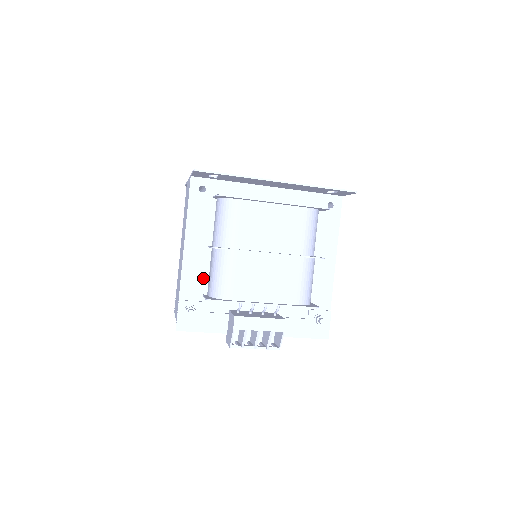
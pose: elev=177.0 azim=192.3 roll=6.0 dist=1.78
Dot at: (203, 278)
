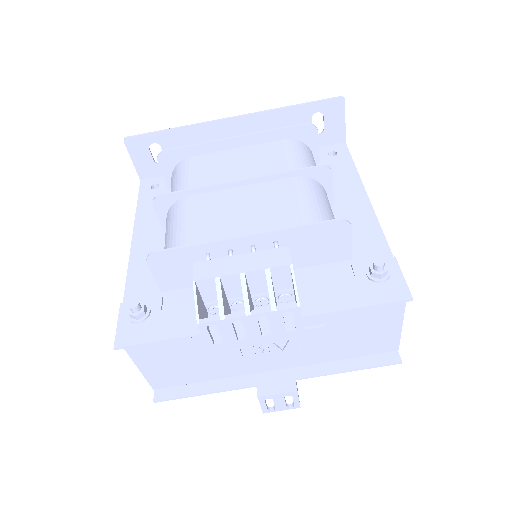
Dot at: occluded
